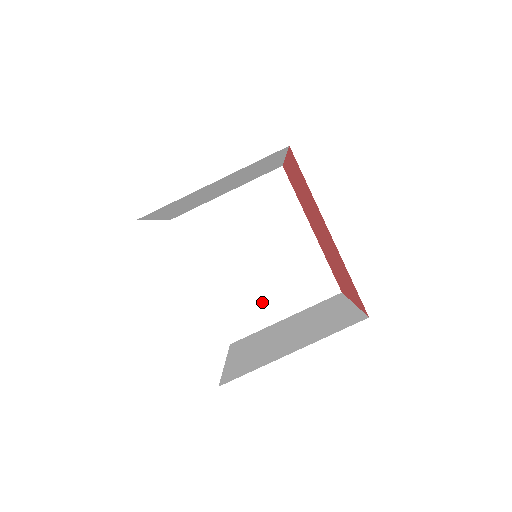
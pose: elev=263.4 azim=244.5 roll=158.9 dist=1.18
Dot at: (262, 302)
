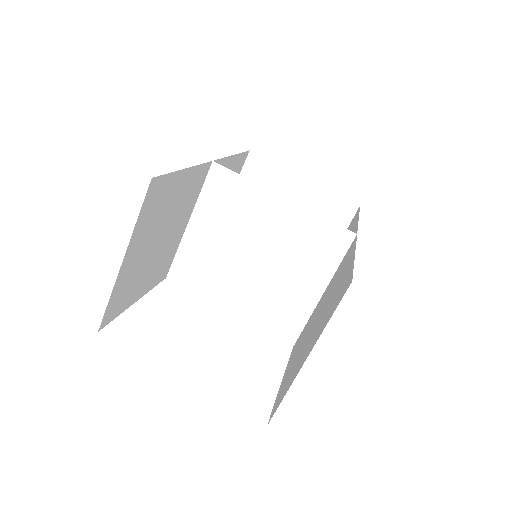
Dot at: (291, 293)
